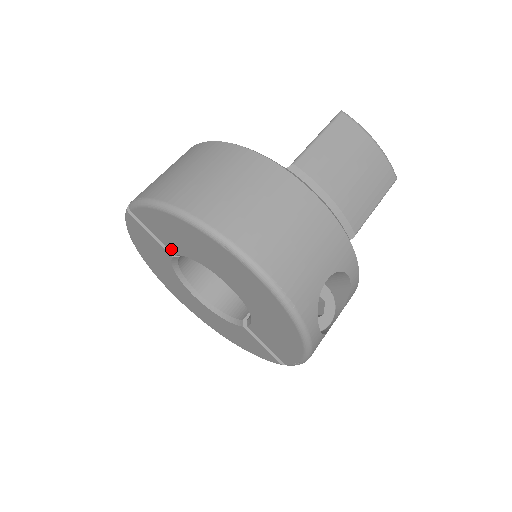
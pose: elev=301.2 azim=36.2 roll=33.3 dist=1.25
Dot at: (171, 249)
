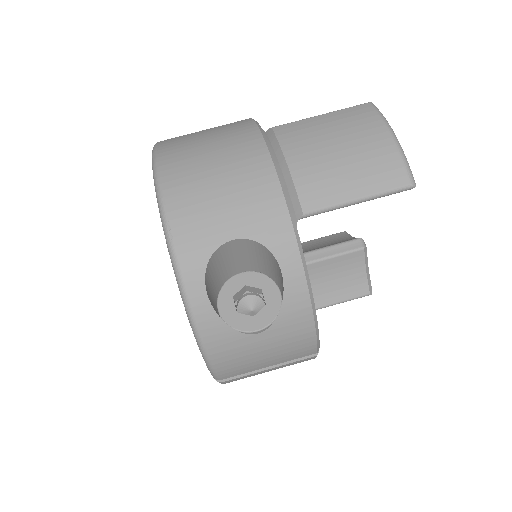
Dot at: occluded
